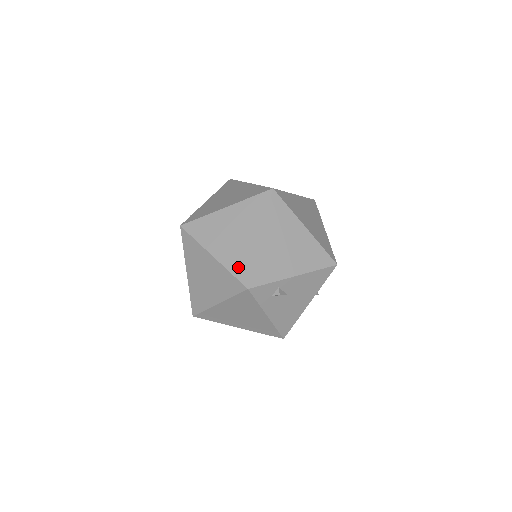
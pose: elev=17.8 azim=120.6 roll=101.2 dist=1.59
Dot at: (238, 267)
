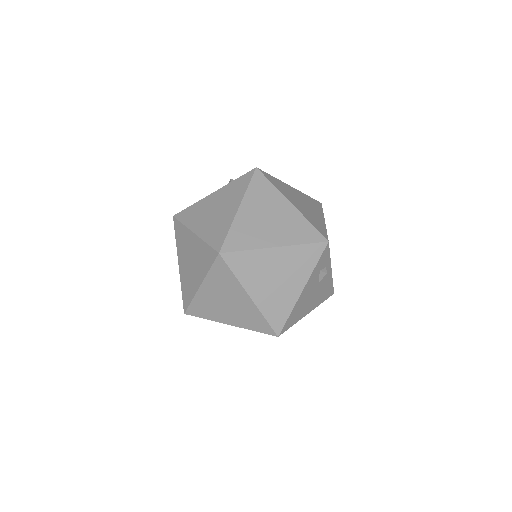
Dot at: (315, 224)
